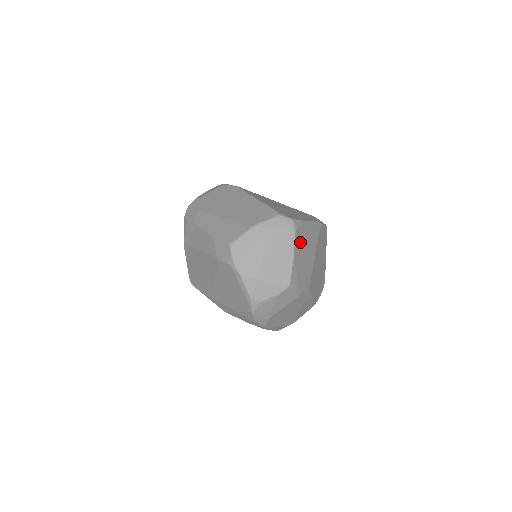
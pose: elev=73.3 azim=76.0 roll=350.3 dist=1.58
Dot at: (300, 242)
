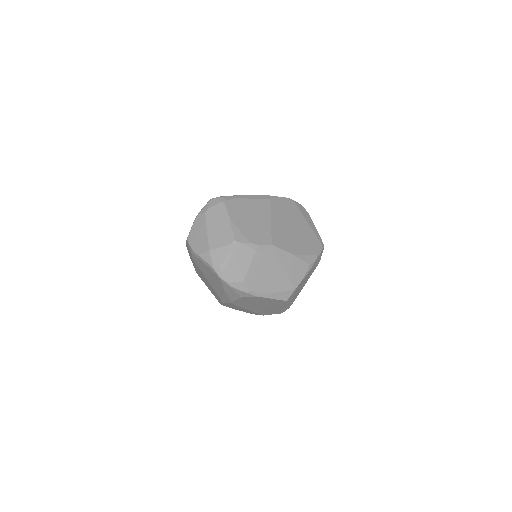
Dot at: (237, 210)
